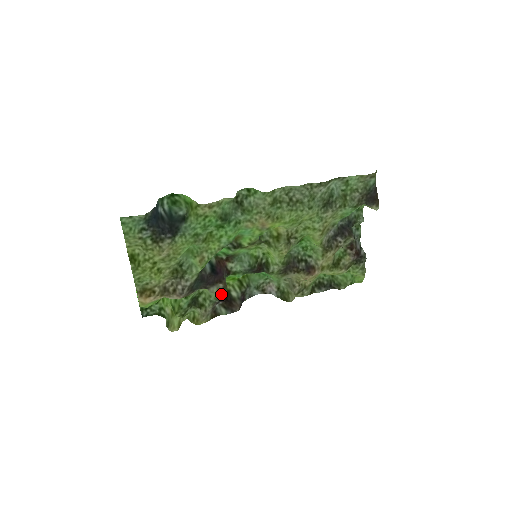
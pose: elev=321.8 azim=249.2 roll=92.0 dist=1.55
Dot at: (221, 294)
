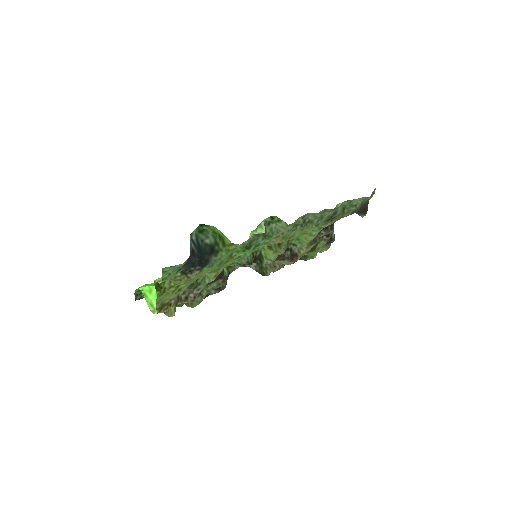
Dot at: (219, 286)
